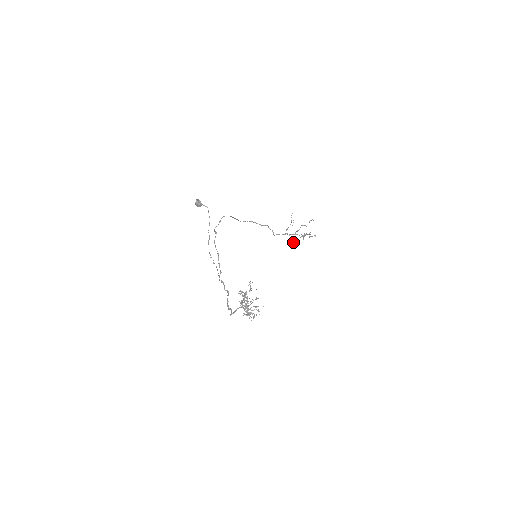
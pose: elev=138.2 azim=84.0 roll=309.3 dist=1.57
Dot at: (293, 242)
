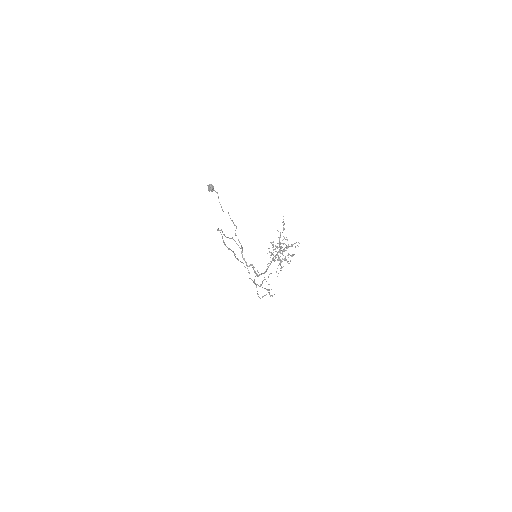
Dot at: (260, 298)
